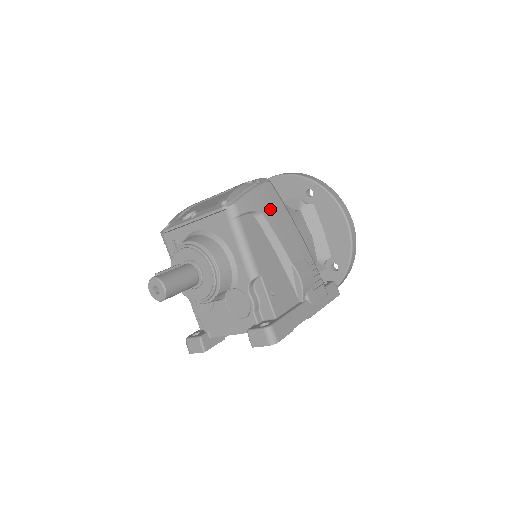
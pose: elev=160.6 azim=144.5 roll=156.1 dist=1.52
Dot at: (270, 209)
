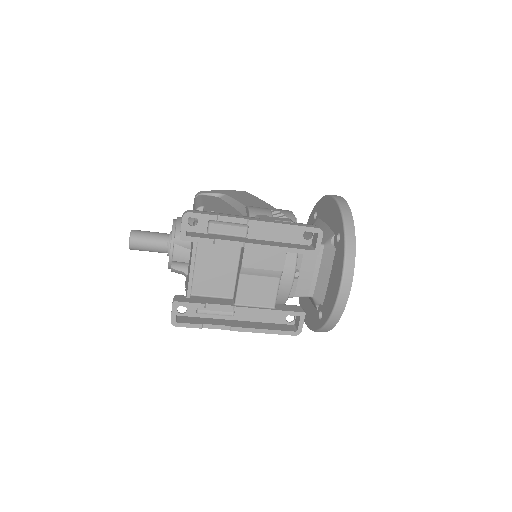
Dot at: (236, 195)
